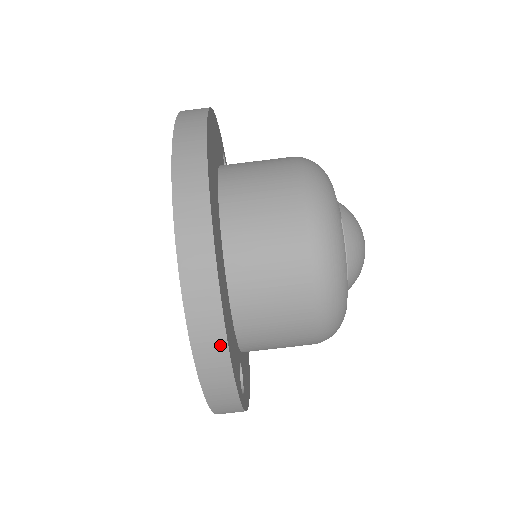
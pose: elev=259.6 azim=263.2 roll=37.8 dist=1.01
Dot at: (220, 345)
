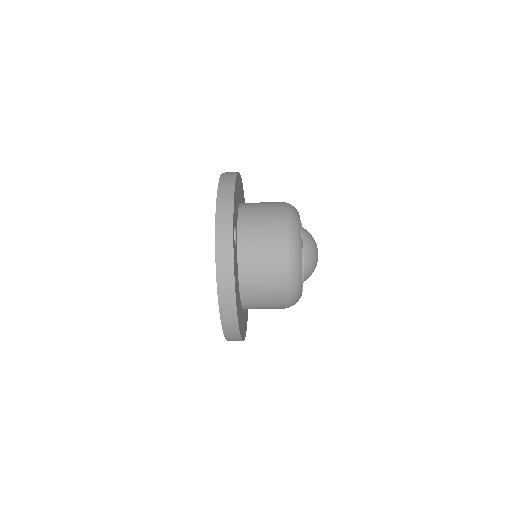
Dot at: occluded
